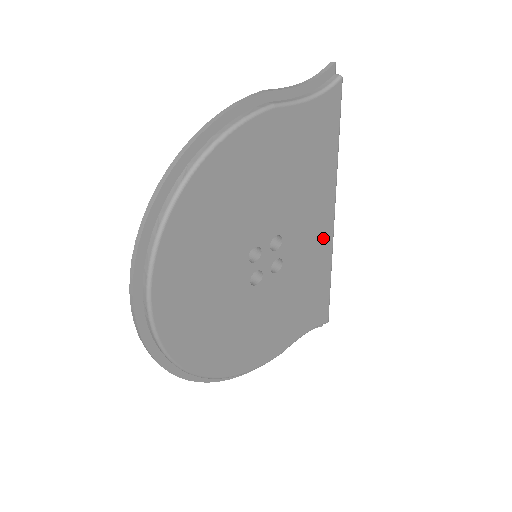
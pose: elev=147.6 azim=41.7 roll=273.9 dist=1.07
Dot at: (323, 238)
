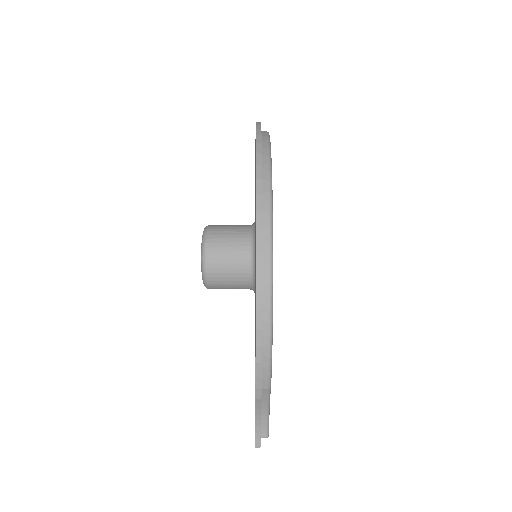
Dot at: occluded
